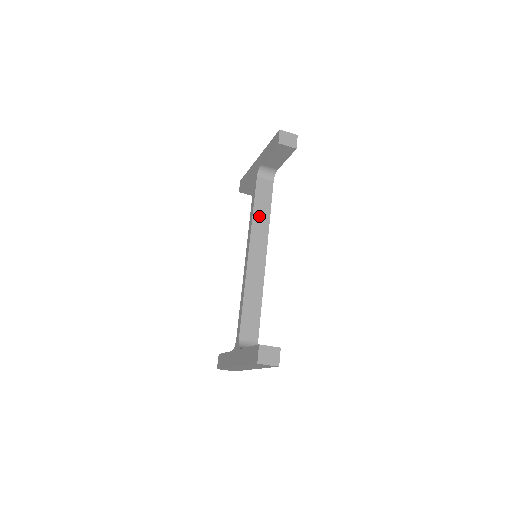
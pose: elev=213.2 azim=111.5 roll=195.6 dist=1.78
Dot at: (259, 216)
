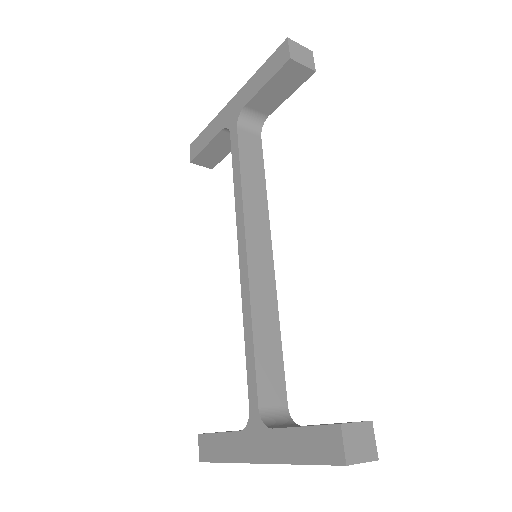
Dot at: (251, 189)
